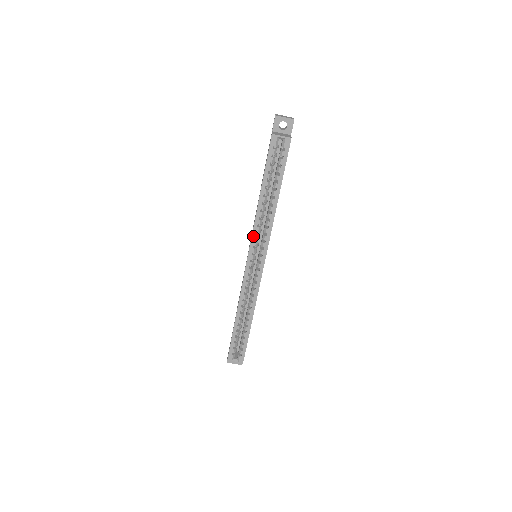
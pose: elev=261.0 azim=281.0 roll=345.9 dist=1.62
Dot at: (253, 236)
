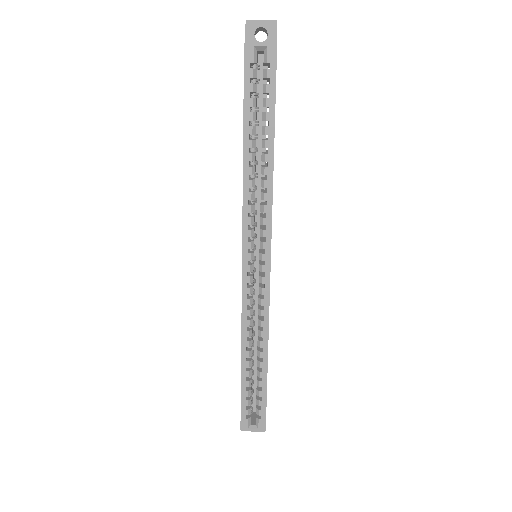
Dot at: (244, 221)
